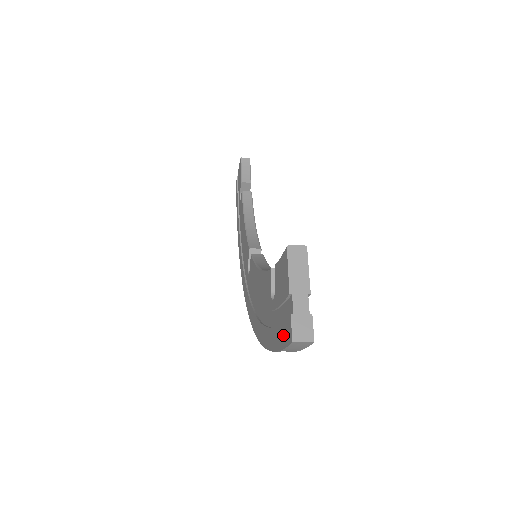
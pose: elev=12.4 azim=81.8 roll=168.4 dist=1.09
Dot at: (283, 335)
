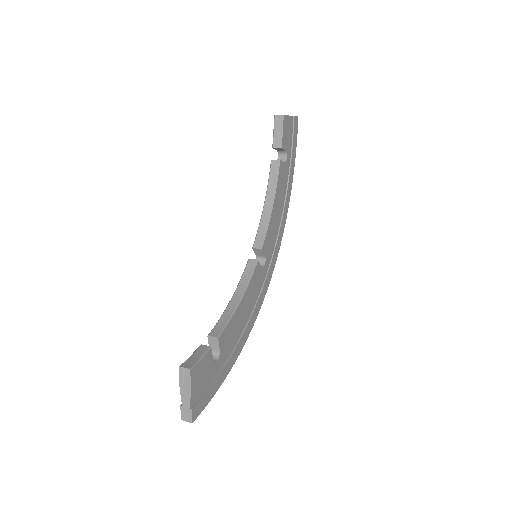
Dot at: occluded
